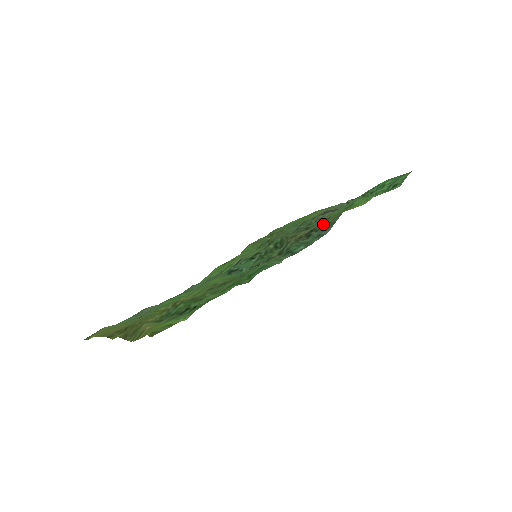
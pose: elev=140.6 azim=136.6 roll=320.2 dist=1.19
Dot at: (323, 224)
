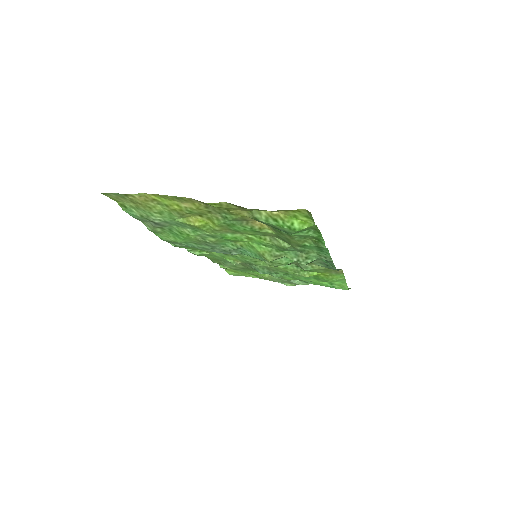
Dot at: occluded
